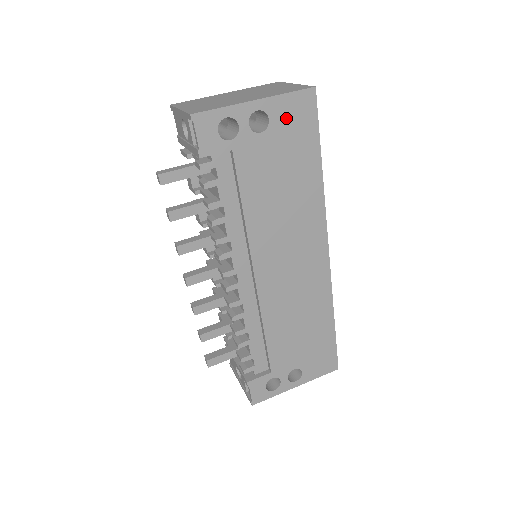
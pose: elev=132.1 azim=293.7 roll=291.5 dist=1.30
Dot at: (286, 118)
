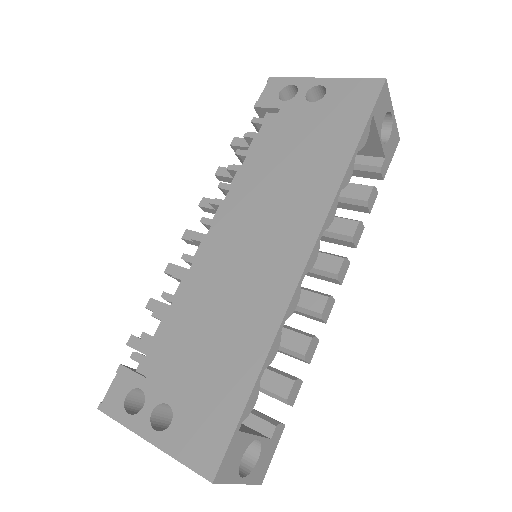
Dot at: (342, 97)
